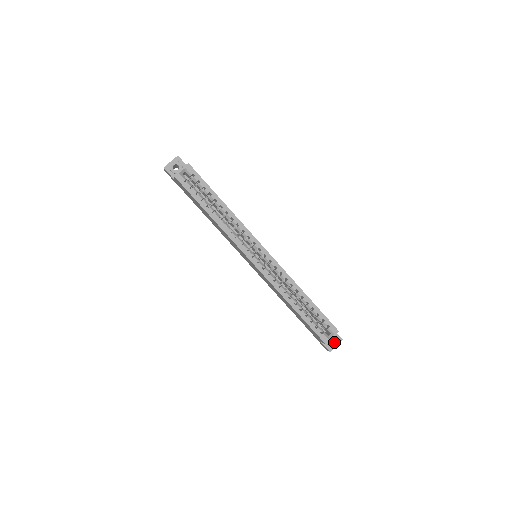
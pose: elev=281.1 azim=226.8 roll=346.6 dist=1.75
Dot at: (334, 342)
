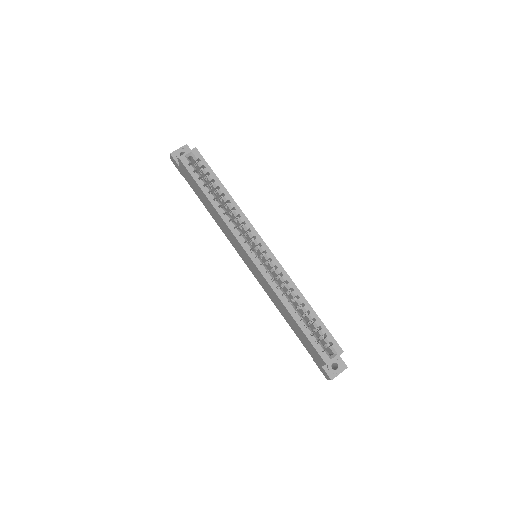
Dot at: (337, 368)
